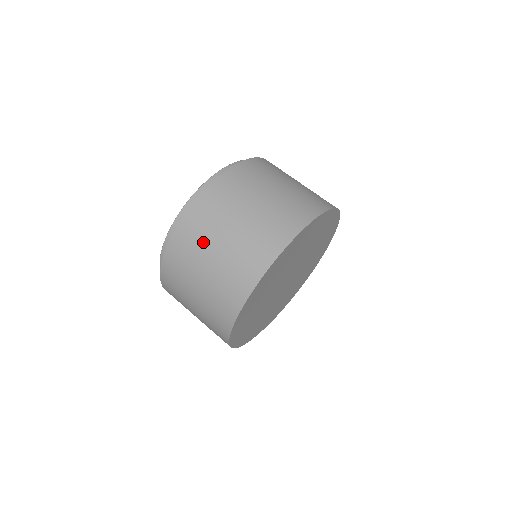
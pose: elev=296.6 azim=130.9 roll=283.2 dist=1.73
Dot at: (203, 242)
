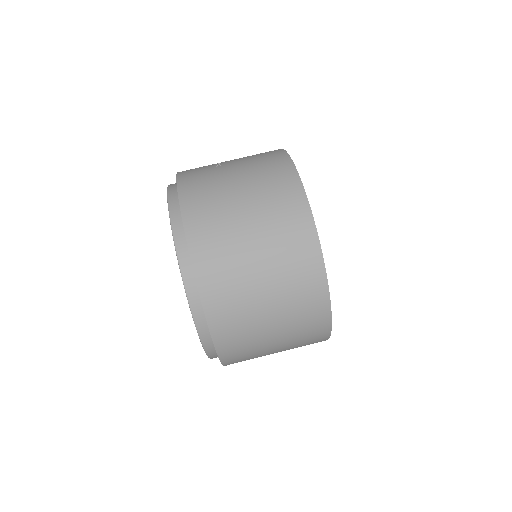
Dot at: (252, 334)
